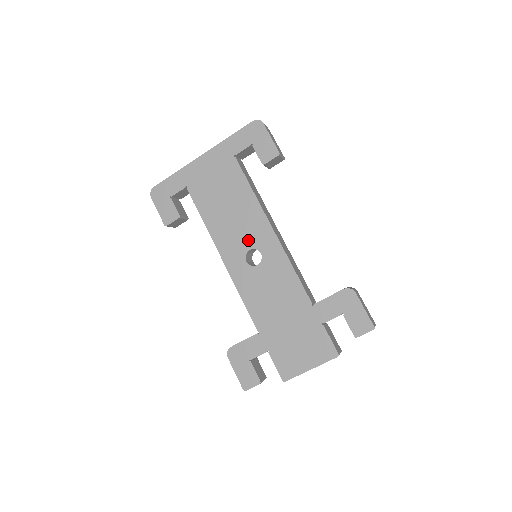
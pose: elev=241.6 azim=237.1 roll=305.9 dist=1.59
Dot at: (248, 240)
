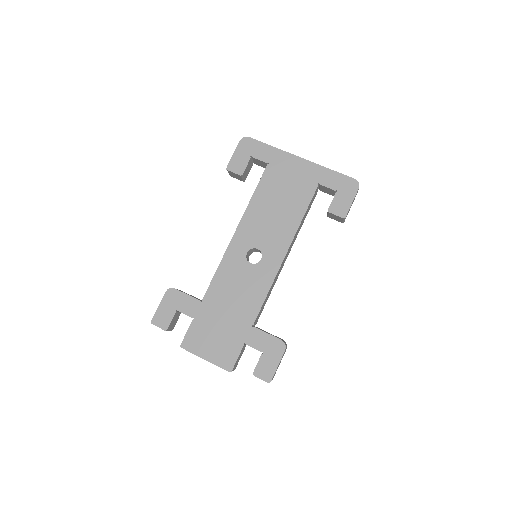
Dot at: (264, 242)
